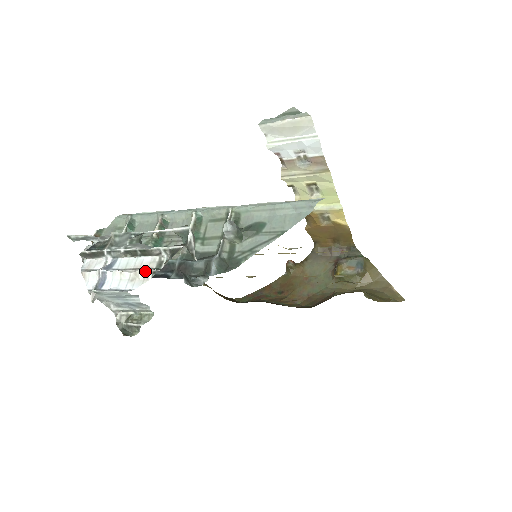
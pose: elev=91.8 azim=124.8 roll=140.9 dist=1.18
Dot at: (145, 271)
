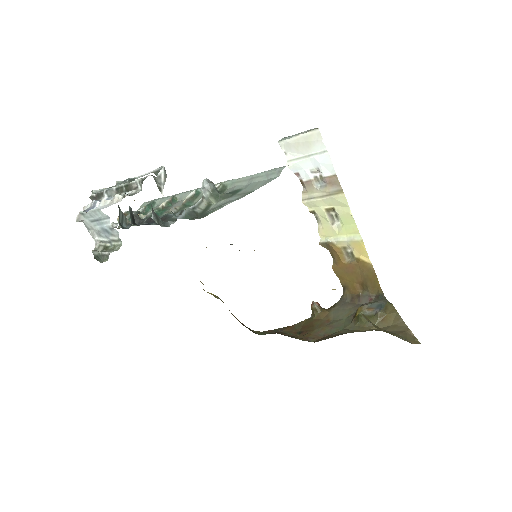
Dot at: (119, 196)
